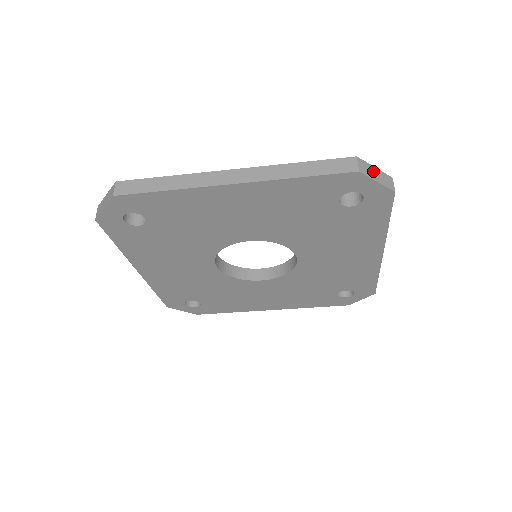
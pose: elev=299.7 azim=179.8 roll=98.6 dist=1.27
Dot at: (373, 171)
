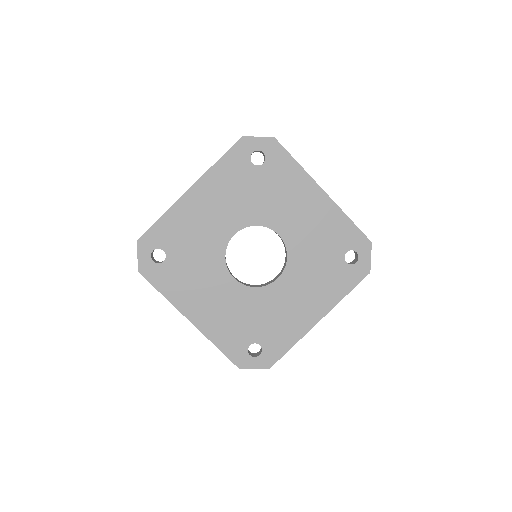
Dot at: occluded
